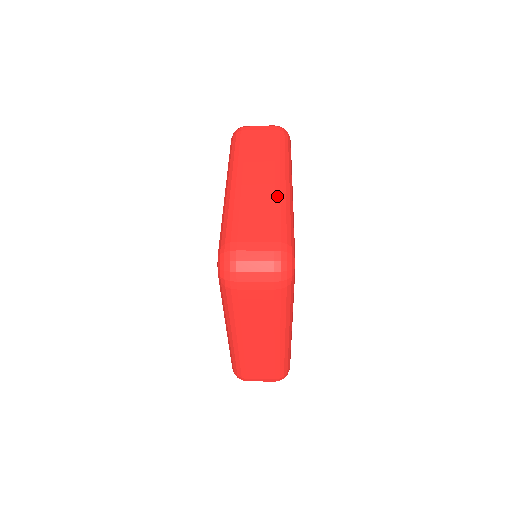
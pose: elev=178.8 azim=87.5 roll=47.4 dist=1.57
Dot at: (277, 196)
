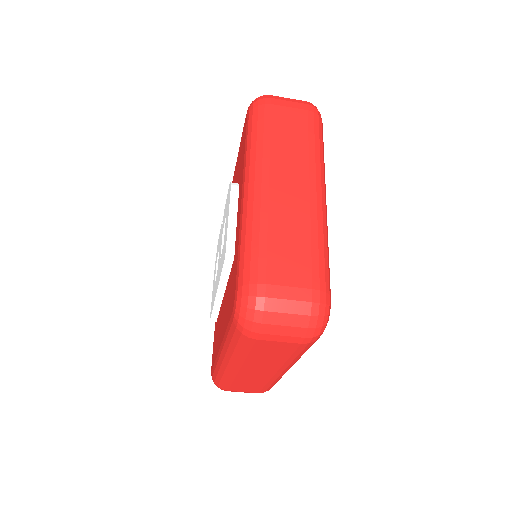
Dot at: (313, 217)
